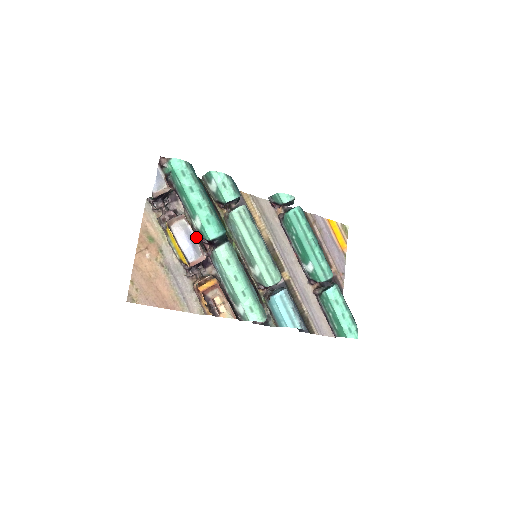
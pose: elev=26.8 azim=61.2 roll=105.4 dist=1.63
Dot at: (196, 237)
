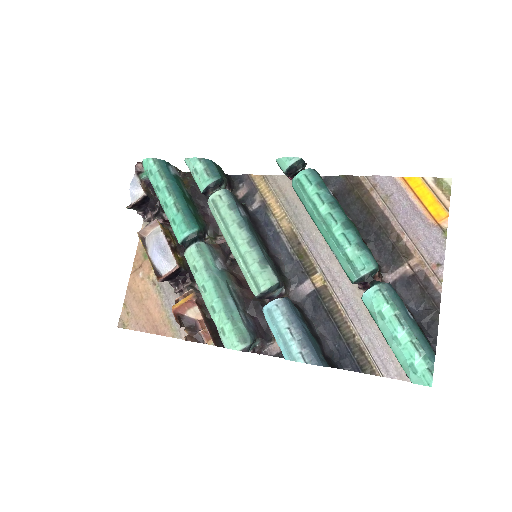
Dot at: (168, 243)
